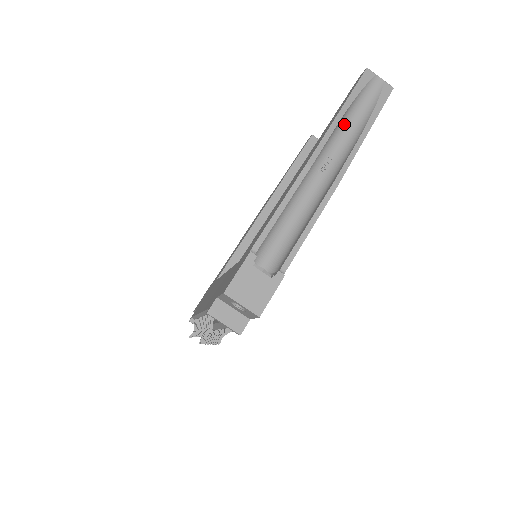
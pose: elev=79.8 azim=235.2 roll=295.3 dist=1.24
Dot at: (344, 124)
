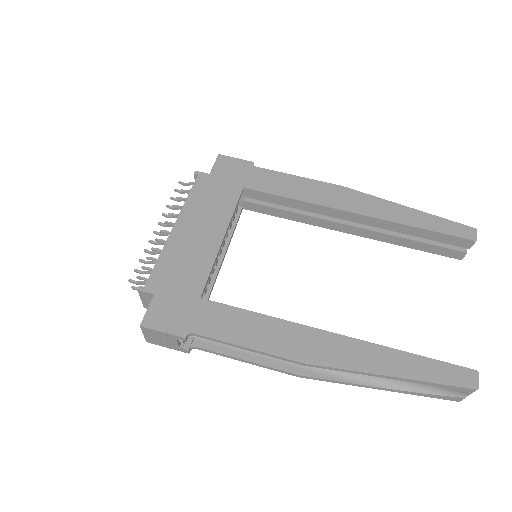
Dot at: occluded
